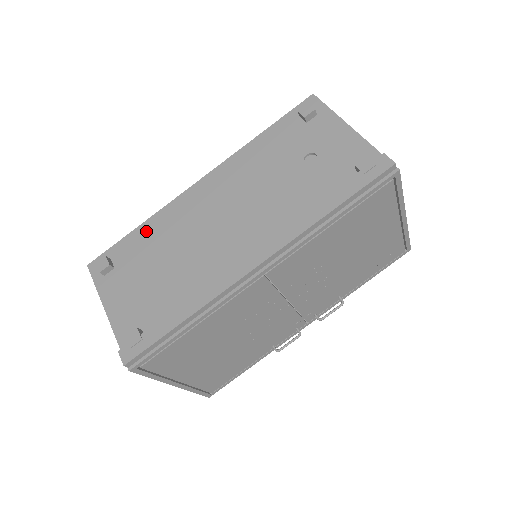
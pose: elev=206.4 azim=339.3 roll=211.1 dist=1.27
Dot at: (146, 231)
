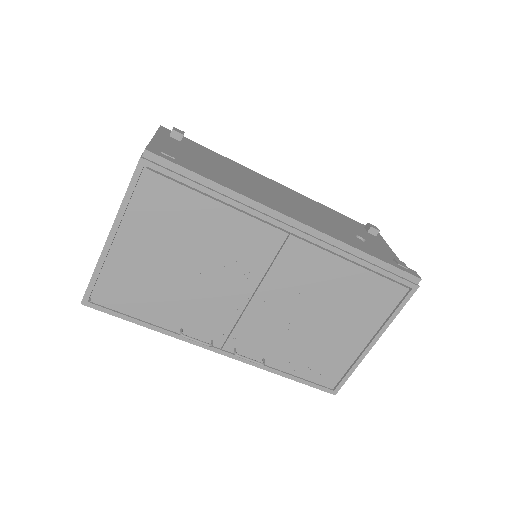
Dot at: (221, 157)
